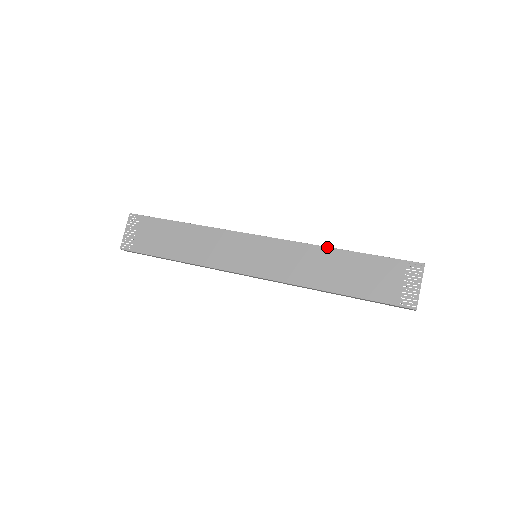
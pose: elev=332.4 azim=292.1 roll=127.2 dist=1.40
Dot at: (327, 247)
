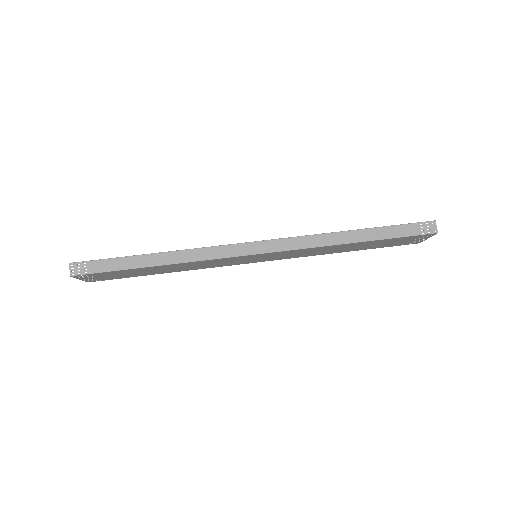
Dot at: (337, 245)
